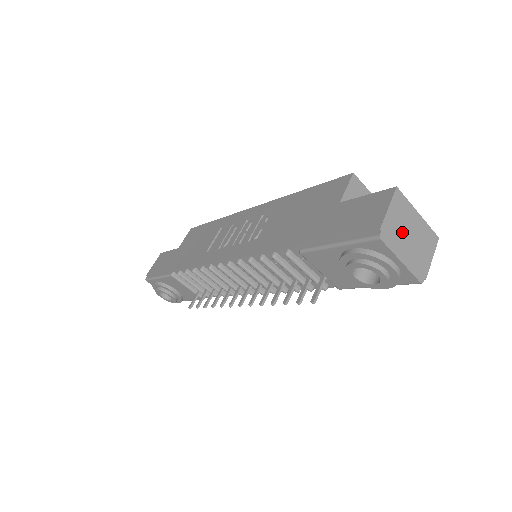
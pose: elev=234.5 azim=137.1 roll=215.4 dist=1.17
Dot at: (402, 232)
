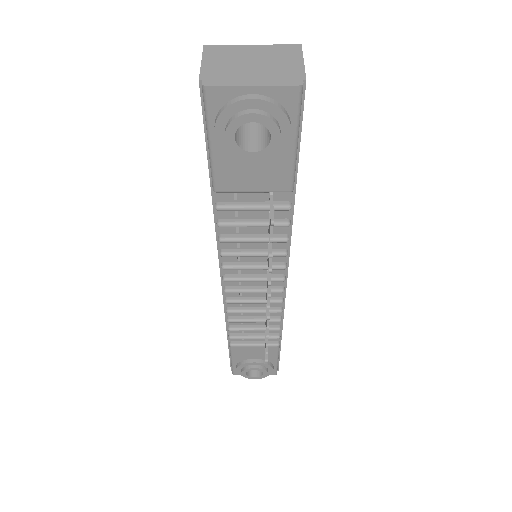
Dot at: (236, 67)
